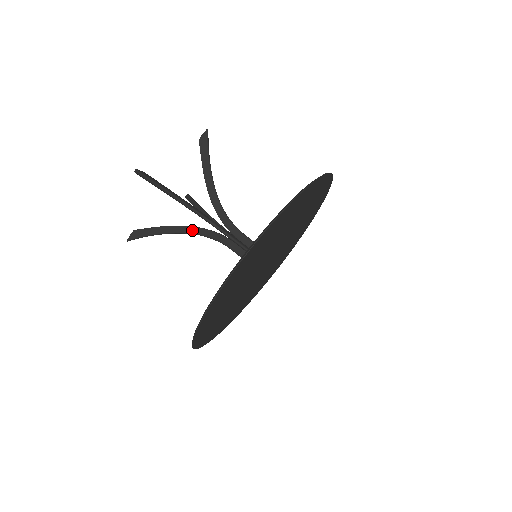
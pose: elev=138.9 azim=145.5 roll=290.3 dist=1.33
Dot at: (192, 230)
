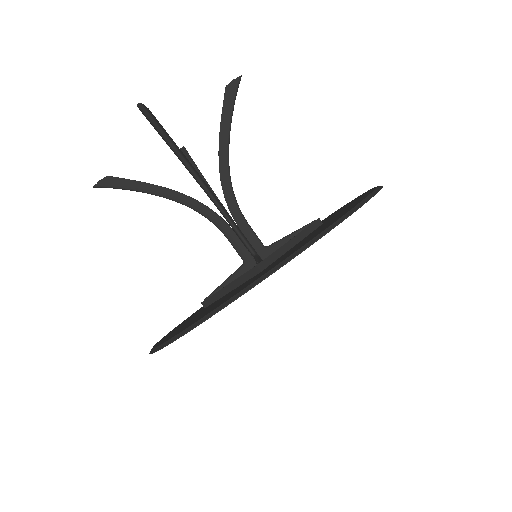
Dot at: (184, 200)
